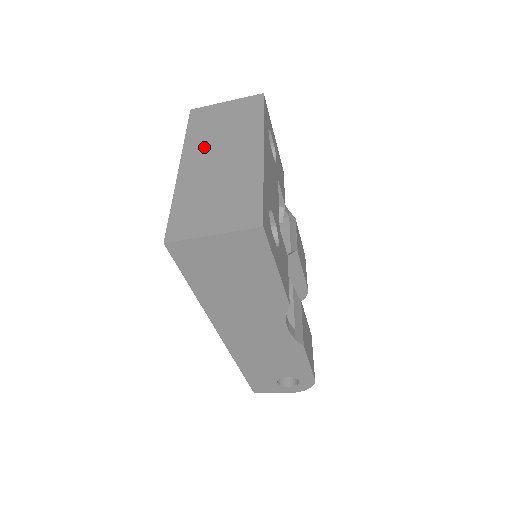
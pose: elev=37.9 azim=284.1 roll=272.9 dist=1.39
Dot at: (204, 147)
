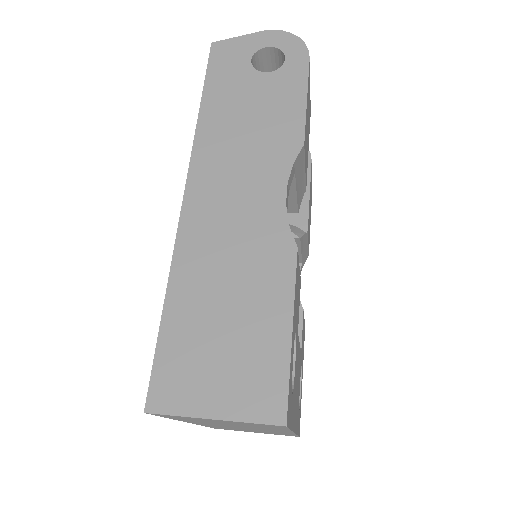
Dot at: occluded
